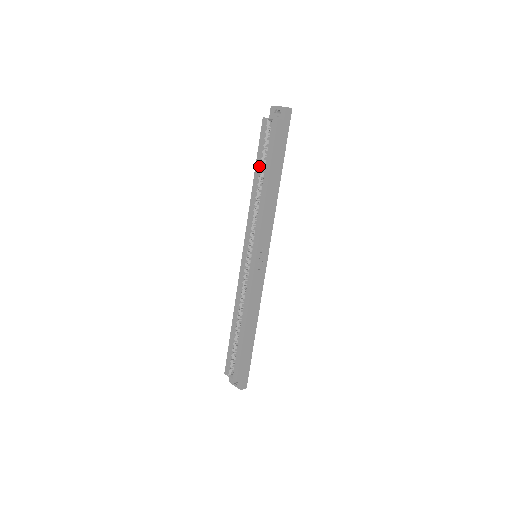
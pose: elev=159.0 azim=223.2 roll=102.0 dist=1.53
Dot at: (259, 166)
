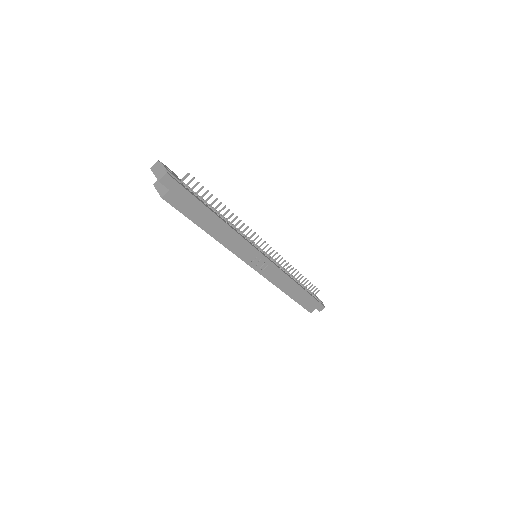
Dot at: occluded
